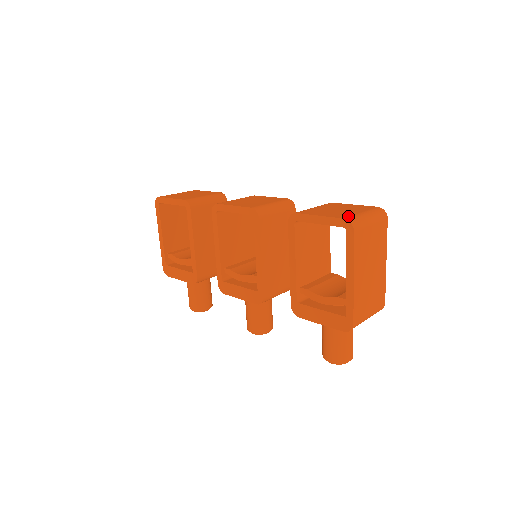
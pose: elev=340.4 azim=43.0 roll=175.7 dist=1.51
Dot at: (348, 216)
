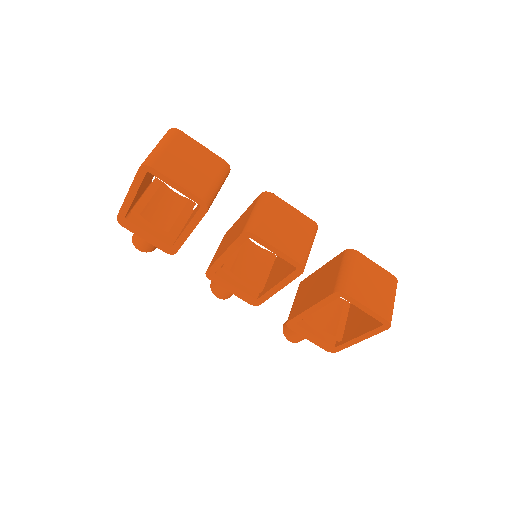
Dot at: (388, 313)
